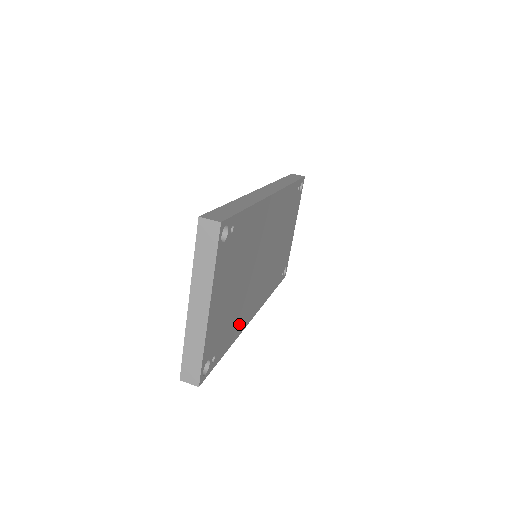
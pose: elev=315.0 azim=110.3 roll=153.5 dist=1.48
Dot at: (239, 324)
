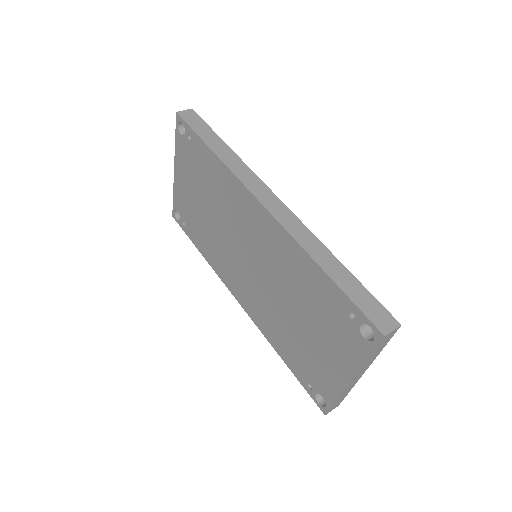
Dot at: occluded
